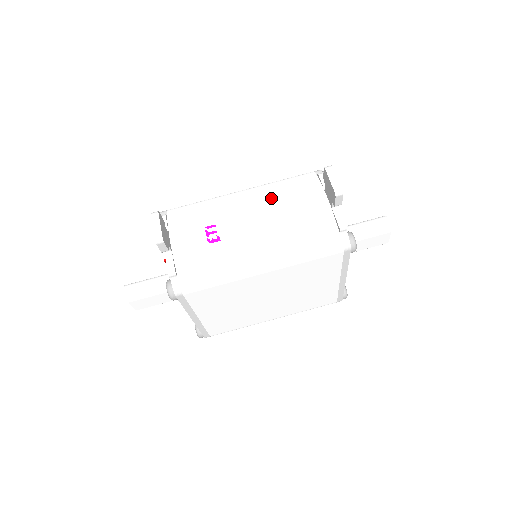
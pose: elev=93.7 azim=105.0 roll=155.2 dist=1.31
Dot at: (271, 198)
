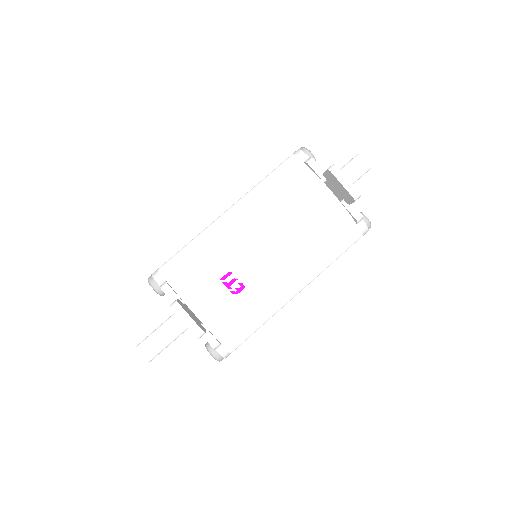
Dot at: (271, 213)
